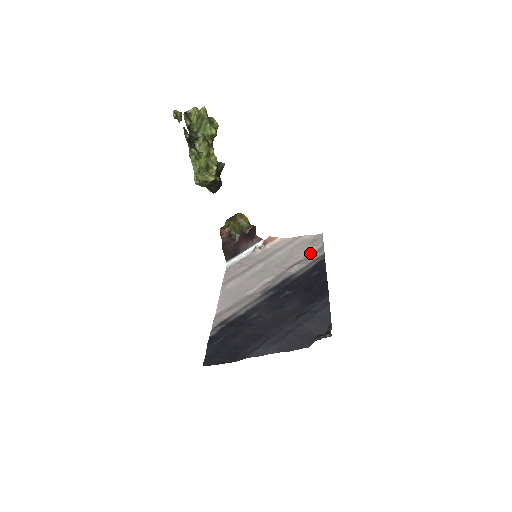
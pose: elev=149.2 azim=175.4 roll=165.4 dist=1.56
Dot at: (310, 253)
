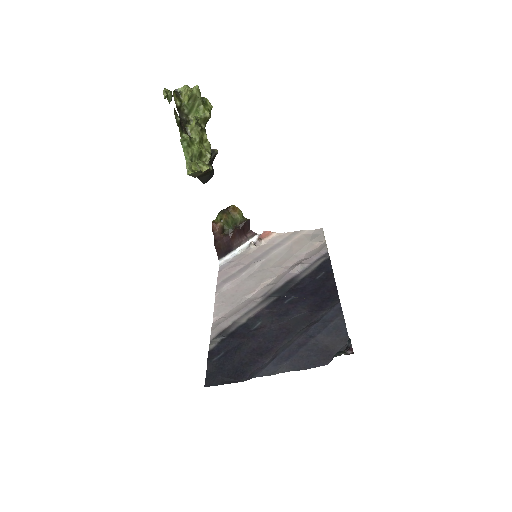
Dot at: (312, 251)
